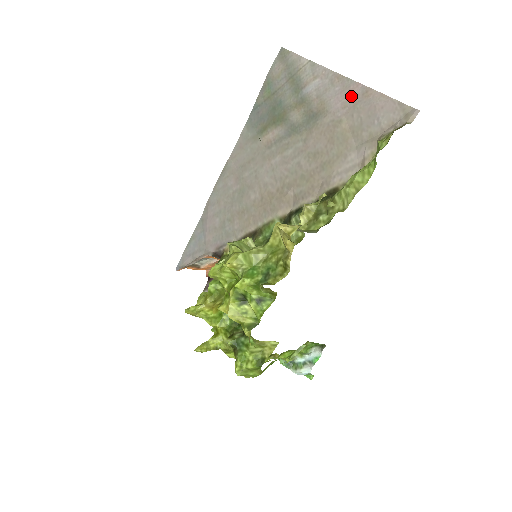
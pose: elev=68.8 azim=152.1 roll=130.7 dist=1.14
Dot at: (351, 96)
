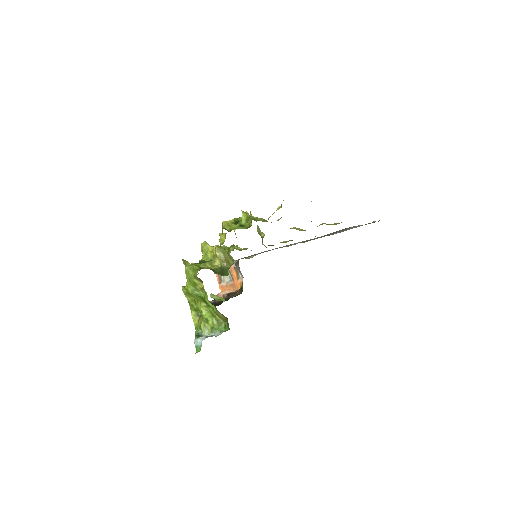
Dot at: occluded
